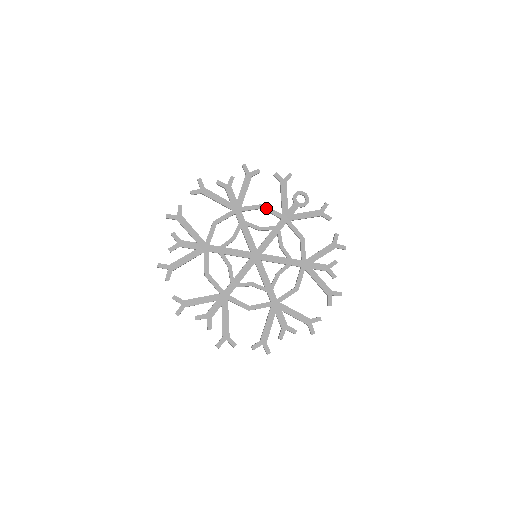
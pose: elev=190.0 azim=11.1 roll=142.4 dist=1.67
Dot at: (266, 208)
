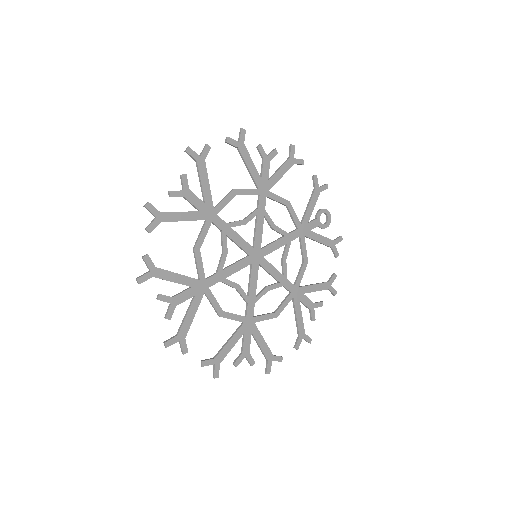
Dot at: (290, 208)
